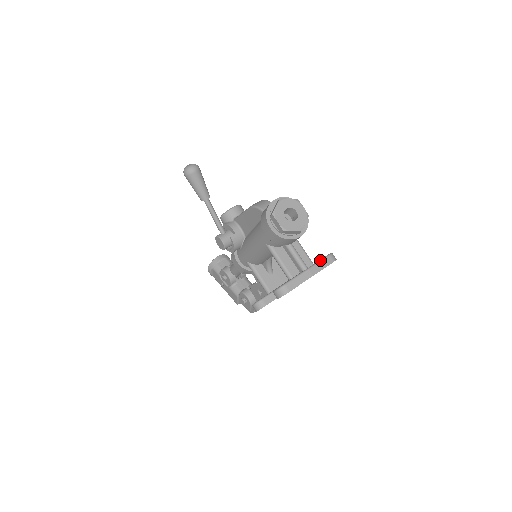
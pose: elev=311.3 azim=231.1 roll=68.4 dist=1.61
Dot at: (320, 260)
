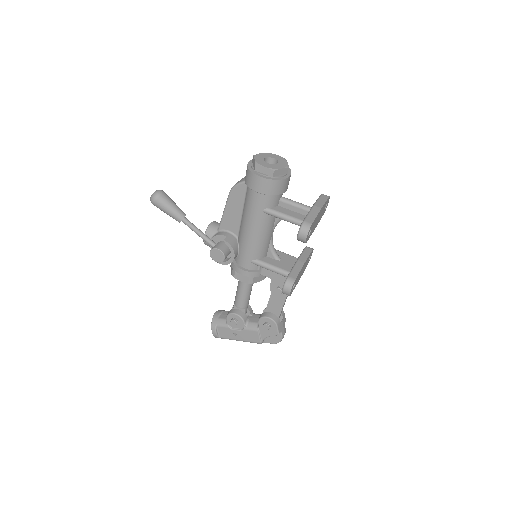
Dot at: (317, 199)
